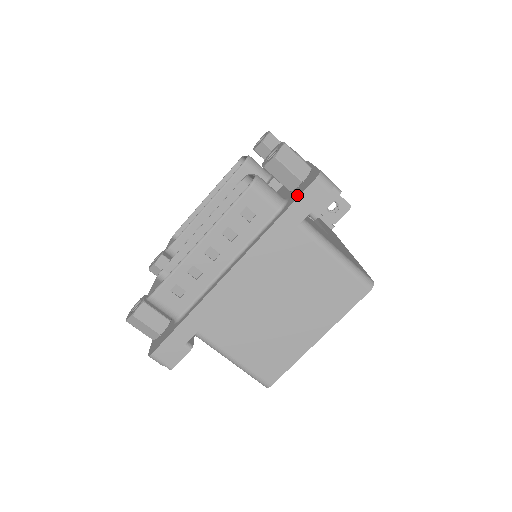
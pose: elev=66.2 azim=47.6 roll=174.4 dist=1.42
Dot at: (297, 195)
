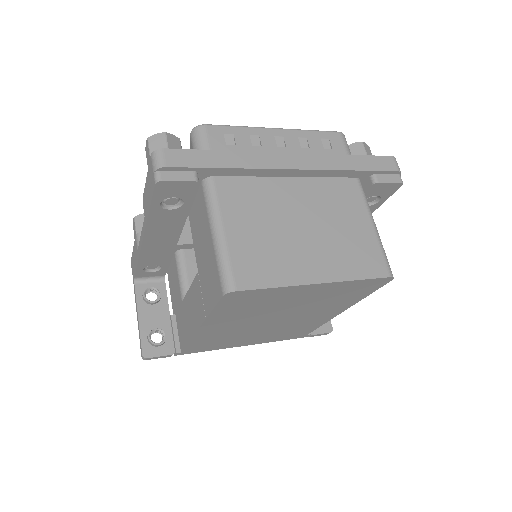
Dot at: occluded
